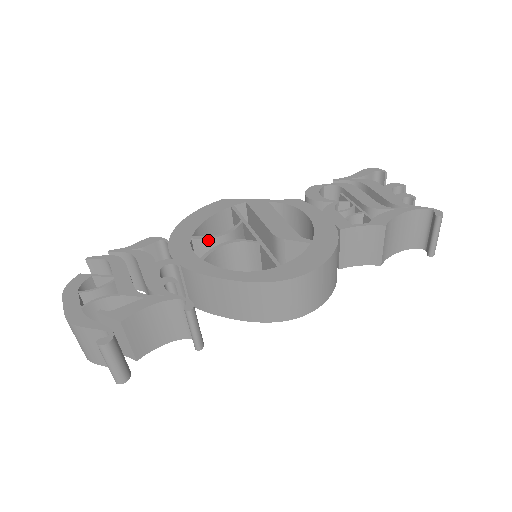
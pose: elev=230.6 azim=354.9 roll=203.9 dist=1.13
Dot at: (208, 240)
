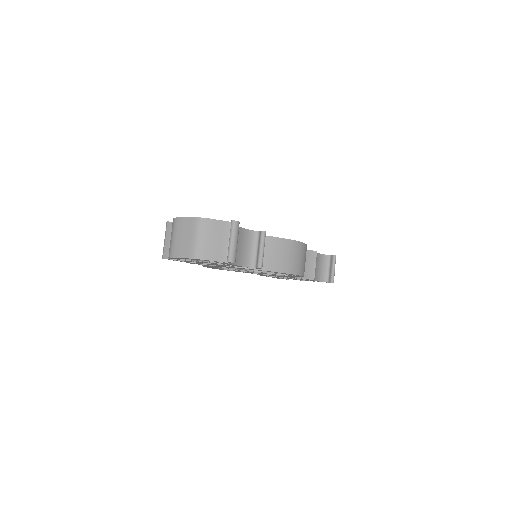
Dot at: occluded
